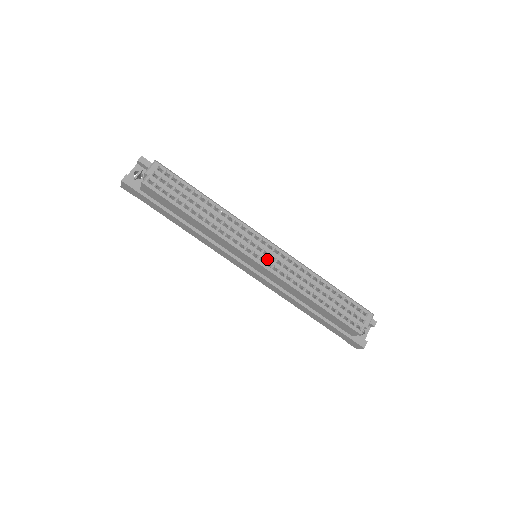
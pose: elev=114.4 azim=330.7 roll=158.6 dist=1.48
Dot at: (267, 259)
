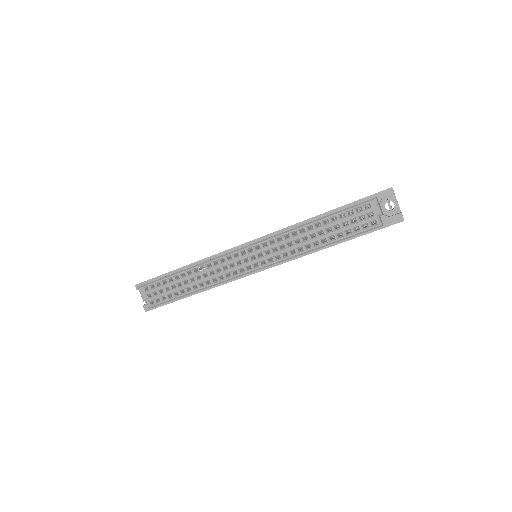
Dot at: (257, 262)
